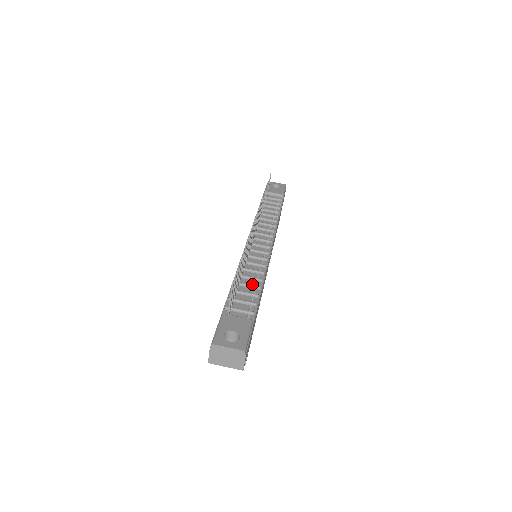
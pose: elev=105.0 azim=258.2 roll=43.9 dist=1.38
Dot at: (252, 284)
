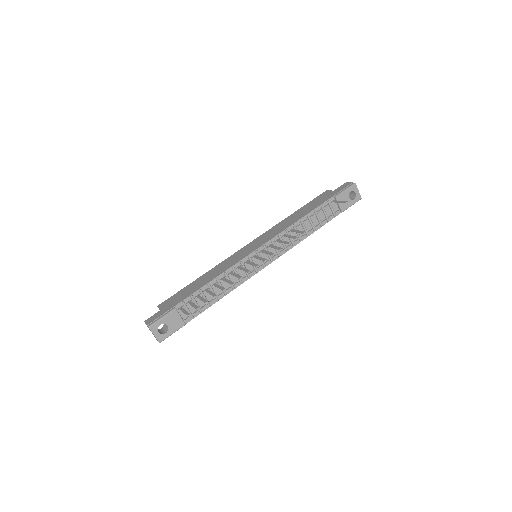
Dot at: (218, 293)
